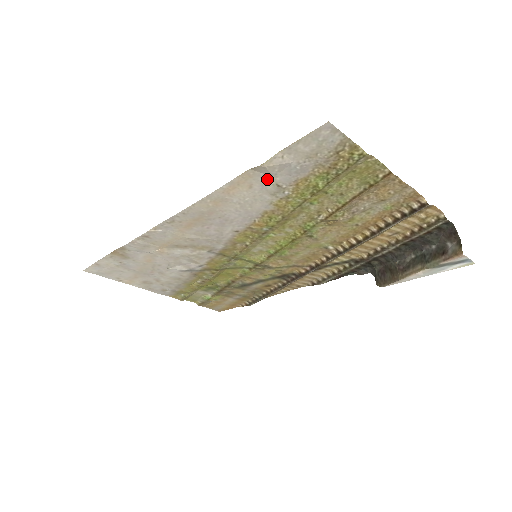
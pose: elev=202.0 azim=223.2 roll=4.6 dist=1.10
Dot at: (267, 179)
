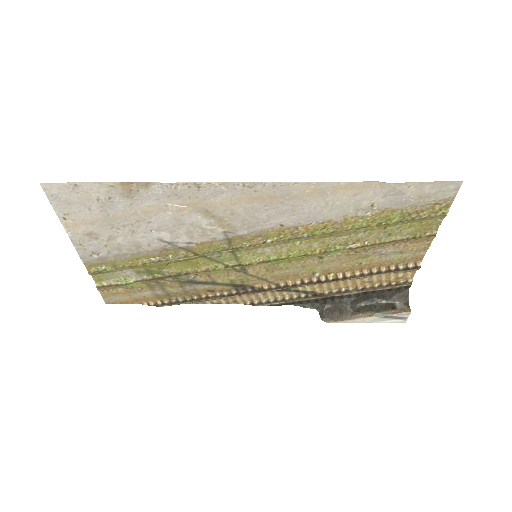
Dot at: (374, 196)
